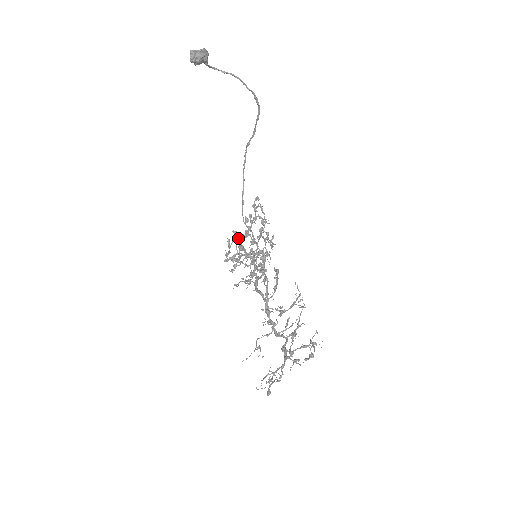
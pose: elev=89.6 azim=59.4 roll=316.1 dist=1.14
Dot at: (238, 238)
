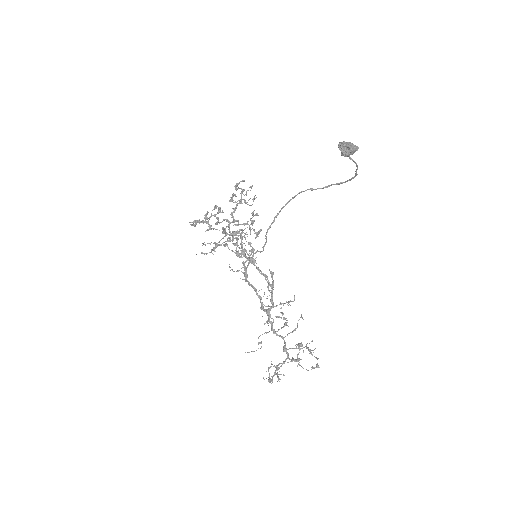
Dot at: (217, 213)
